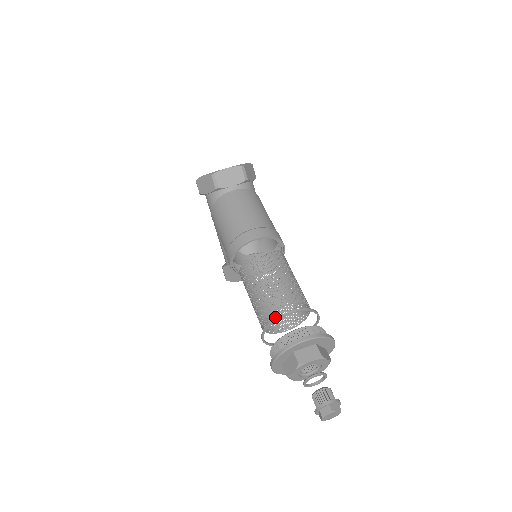
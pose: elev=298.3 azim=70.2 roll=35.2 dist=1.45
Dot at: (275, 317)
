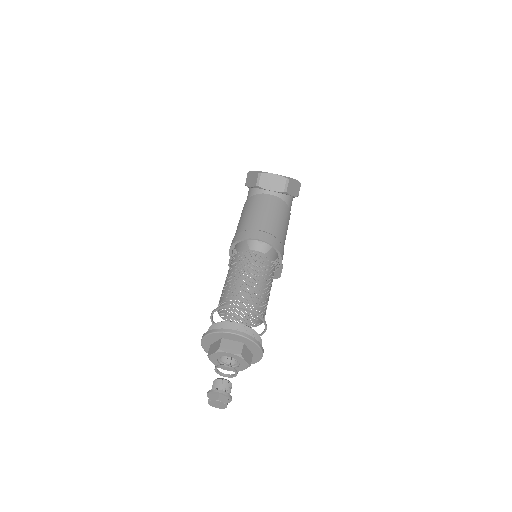
Dot at: (238, 311)
